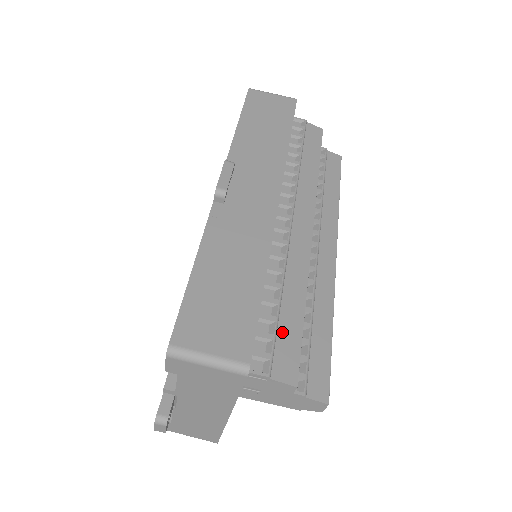
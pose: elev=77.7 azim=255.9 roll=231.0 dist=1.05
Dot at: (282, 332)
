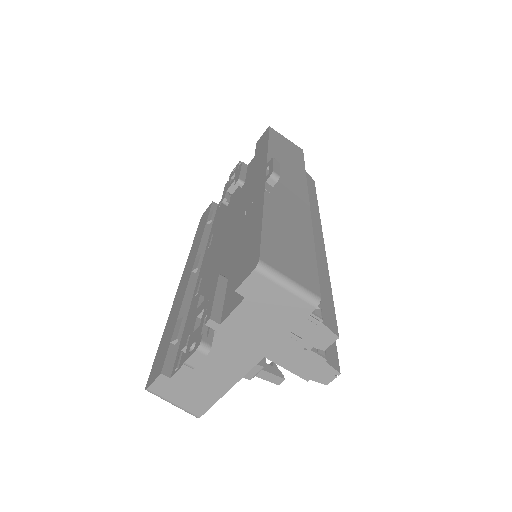
Dot at: (322, 295)
